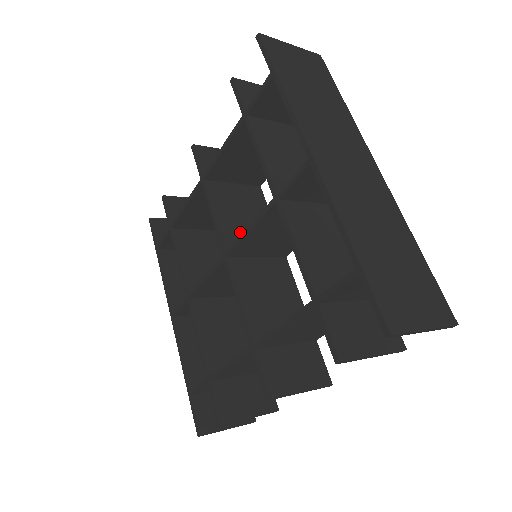
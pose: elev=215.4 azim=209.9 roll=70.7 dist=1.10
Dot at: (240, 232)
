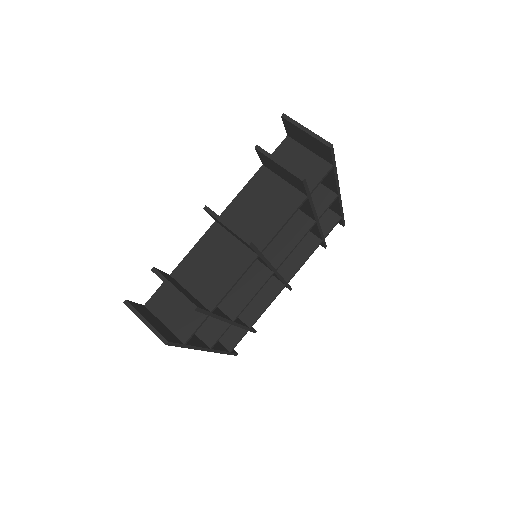
Dot at: occluded
